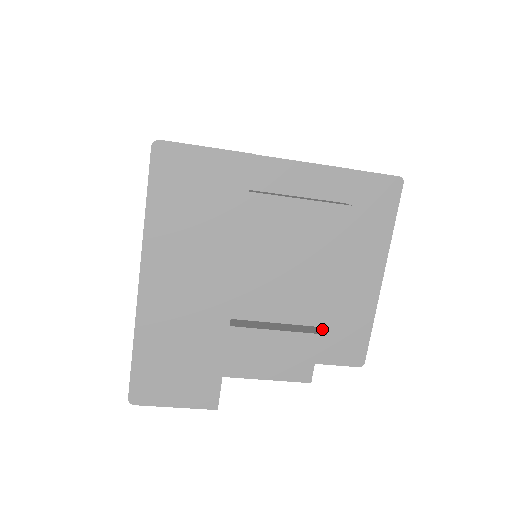
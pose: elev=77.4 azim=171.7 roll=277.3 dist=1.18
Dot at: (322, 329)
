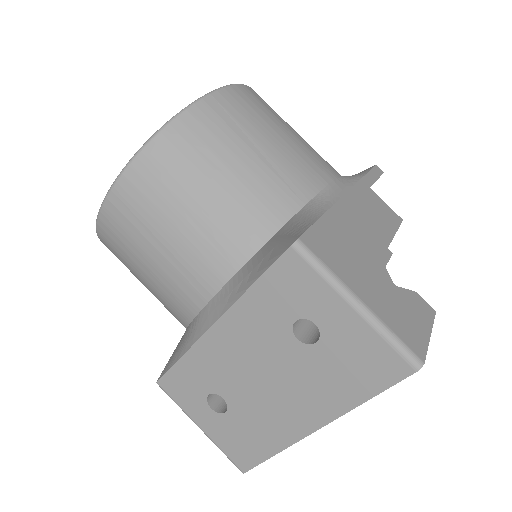
Dot at: occluded
